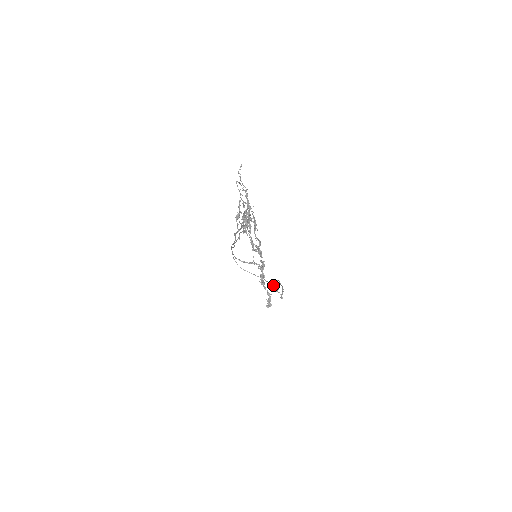
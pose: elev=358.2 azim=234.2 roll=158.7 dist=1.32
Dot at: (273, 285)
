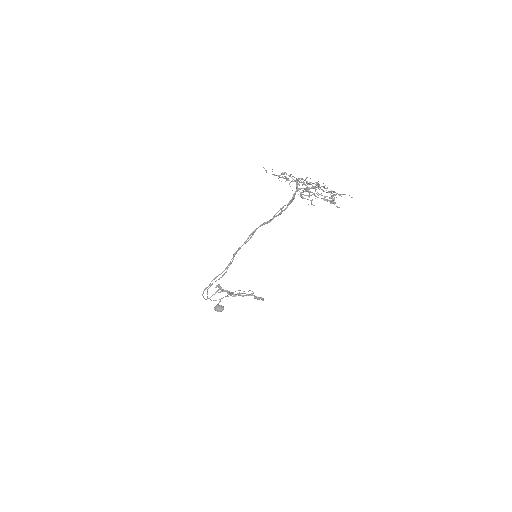
Dot at: (218, 307)
